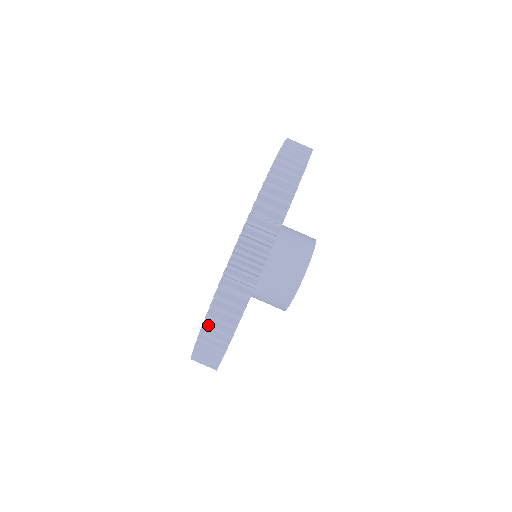
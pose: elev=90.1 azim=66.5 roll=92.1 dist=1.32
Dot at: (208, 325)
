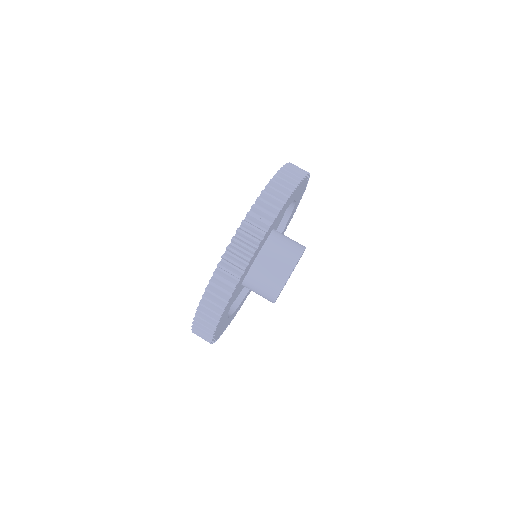
Dot at: (199, 316)
